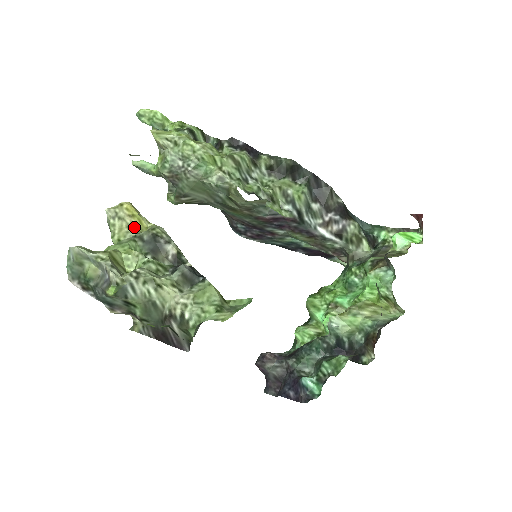
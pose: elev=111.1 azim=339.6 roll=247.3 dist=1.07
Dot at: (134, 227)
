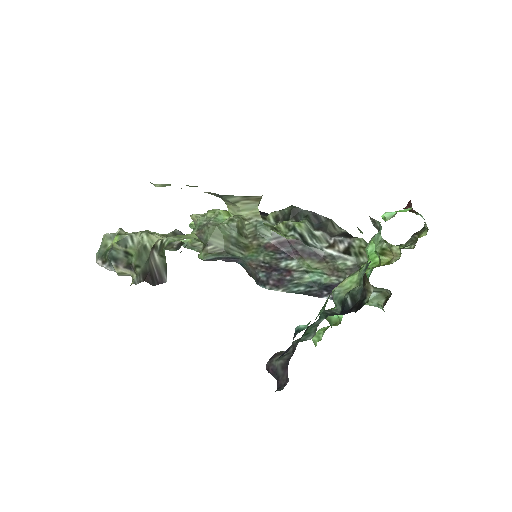
Dot at: occluded
